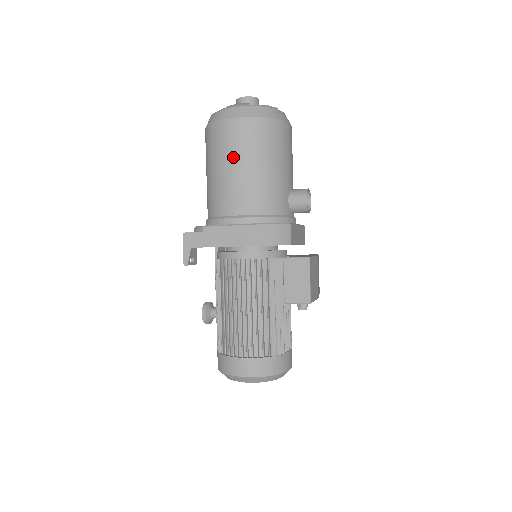
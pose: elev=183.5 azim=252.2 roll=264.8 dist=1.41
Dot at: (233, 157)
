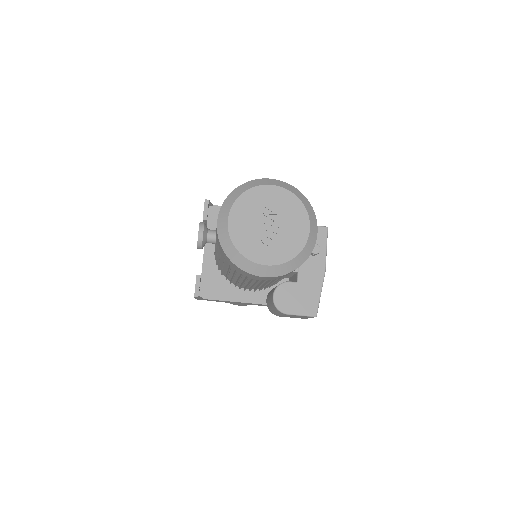
Dot at: occluded
